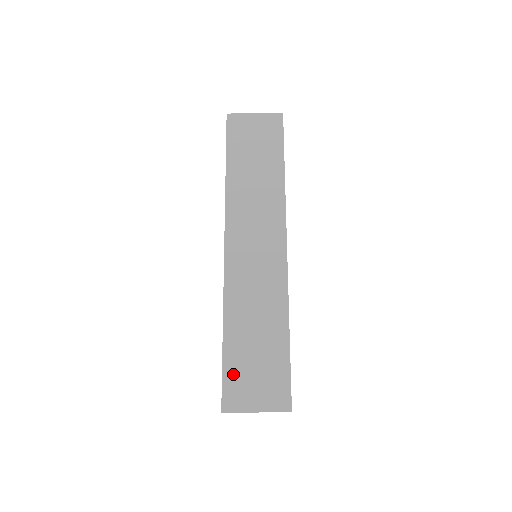
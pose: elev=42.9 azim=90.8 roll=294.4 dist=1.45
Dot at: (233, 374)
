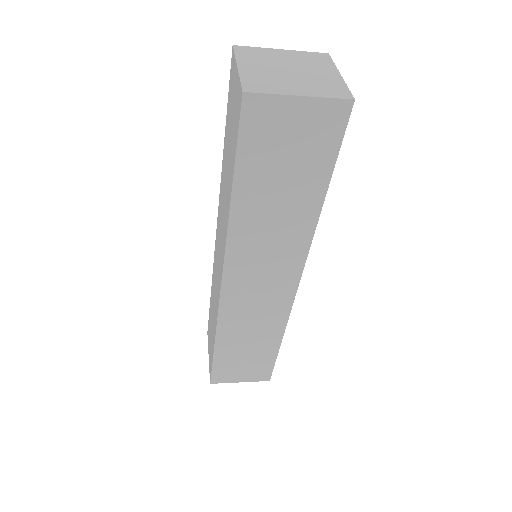
Dot at: (222, 367)
